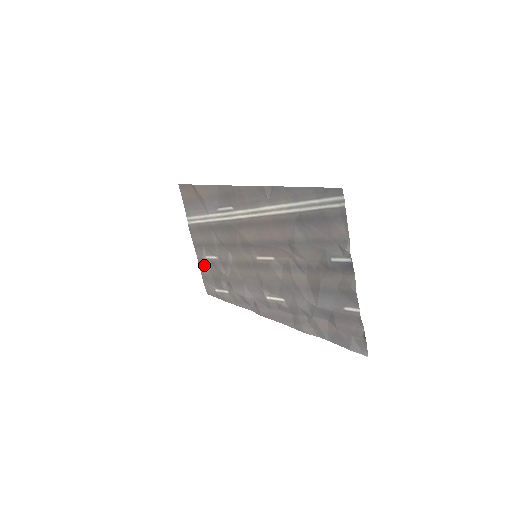
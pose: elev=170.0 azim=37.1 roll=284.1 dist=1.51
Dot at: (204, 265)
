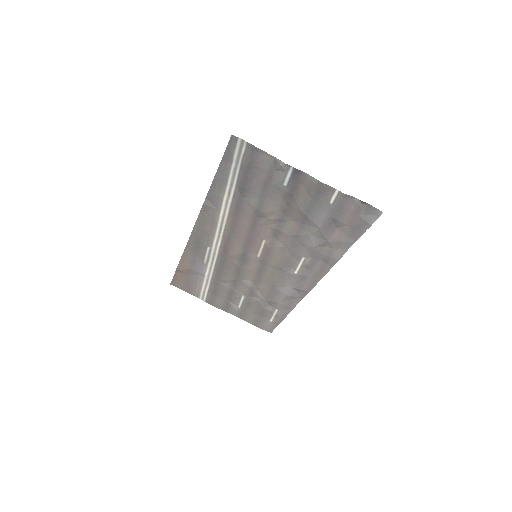
Dot at: (245, 315)
